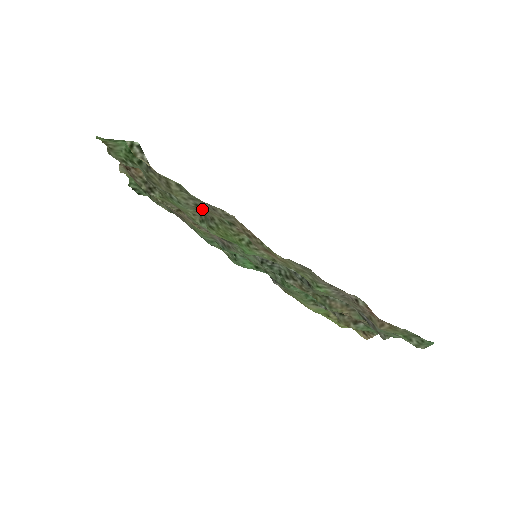
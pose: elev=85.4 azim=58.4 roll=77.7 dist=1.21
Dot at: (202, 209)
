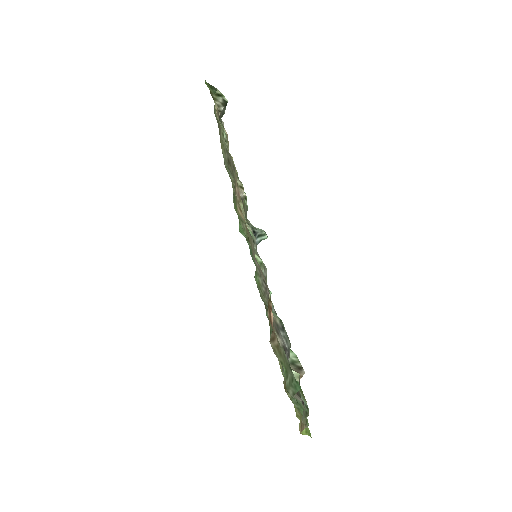
Dot at: occluded
